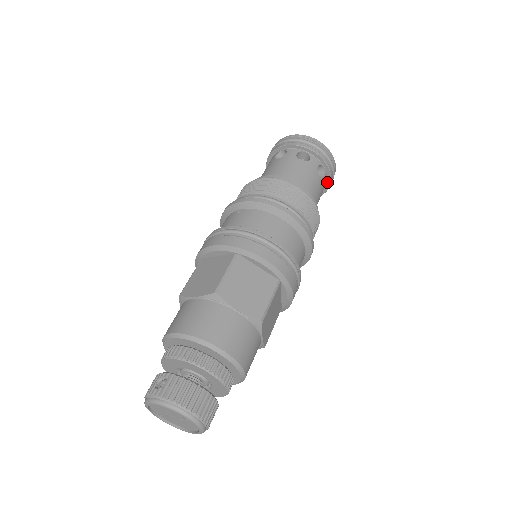
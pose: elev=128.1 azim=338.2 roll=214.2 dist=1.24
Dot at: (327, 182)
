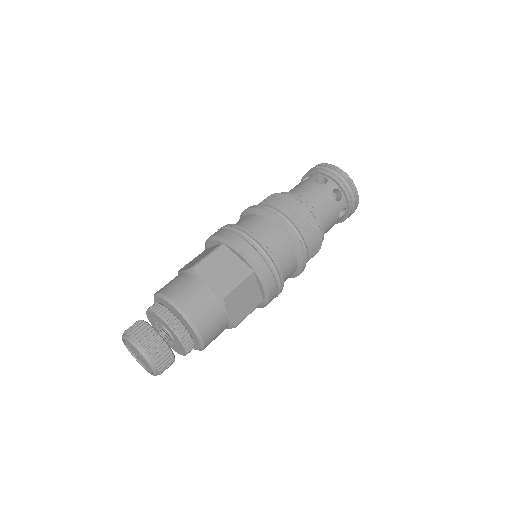
Dot at: (347, 206)
